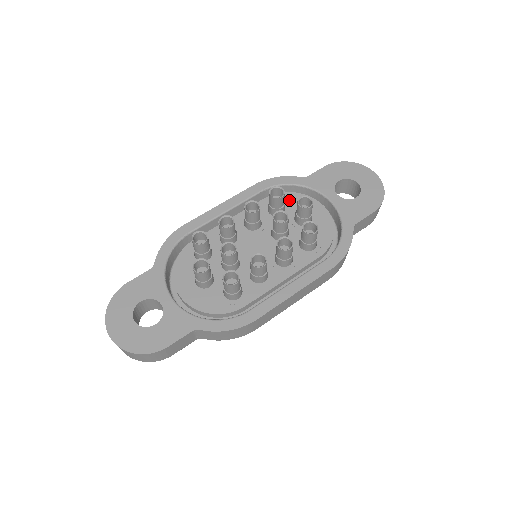
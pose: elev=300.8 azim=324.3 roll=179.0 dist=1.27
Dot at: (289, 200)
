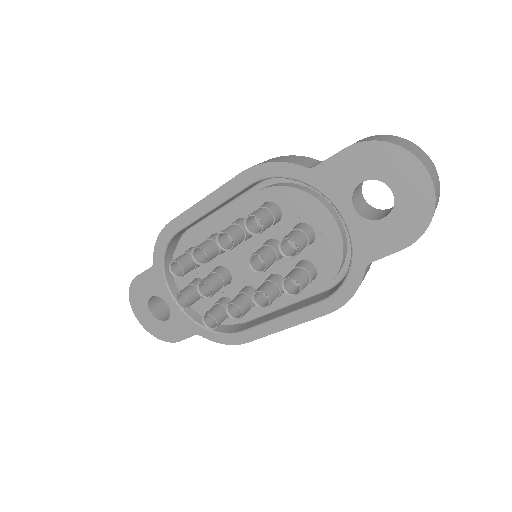
Dot at: (288, 201)
